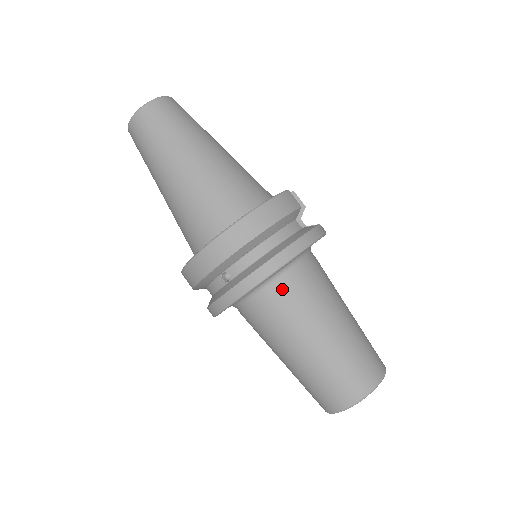
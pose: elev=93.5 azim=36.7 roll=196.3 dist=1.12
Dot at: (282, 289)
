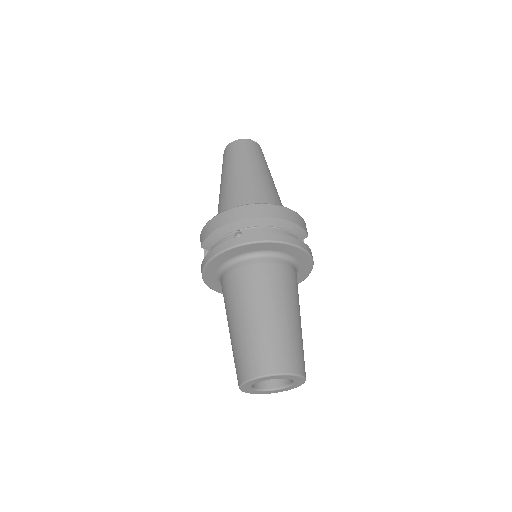
Dot at: (270, 264)
